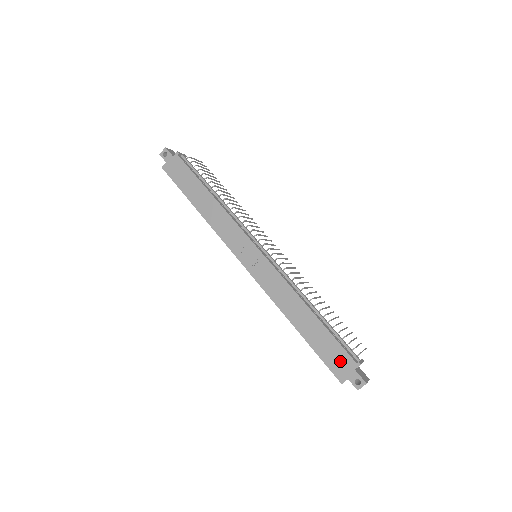
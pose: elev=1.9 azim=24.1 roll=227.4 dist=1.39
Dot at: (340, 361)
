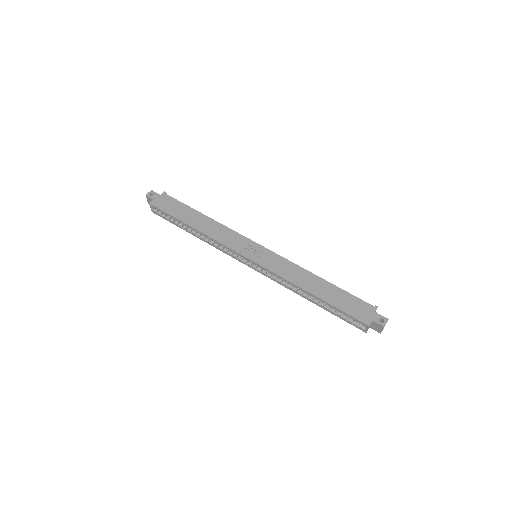
Dot at: (361, 309)
